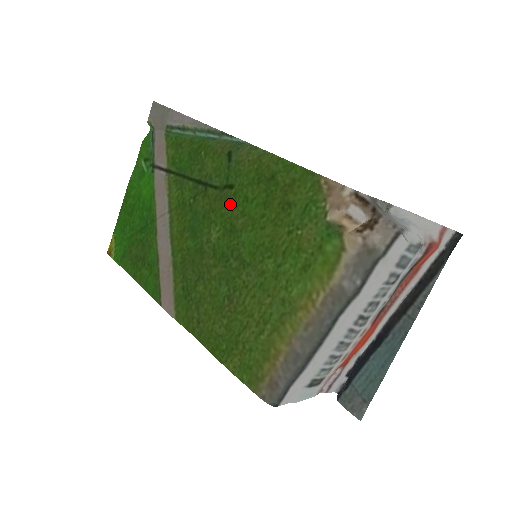
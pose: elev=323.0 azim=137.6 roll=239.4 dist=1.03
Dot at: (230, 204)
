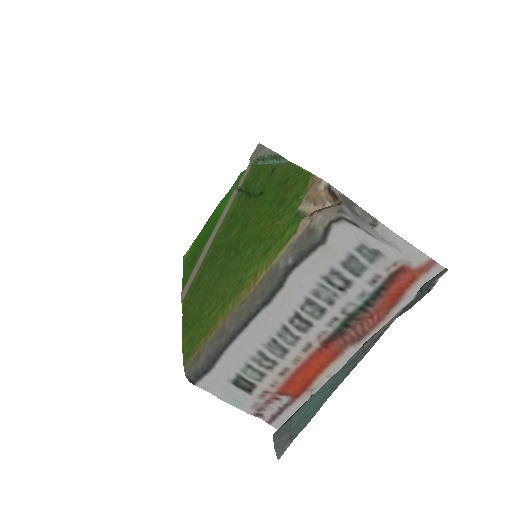
Dot at: (254, 207)
